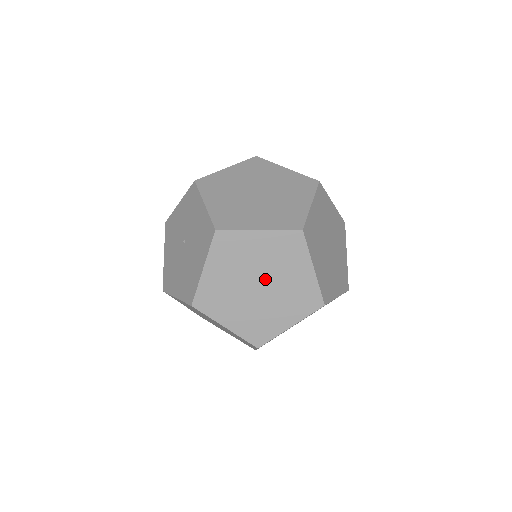
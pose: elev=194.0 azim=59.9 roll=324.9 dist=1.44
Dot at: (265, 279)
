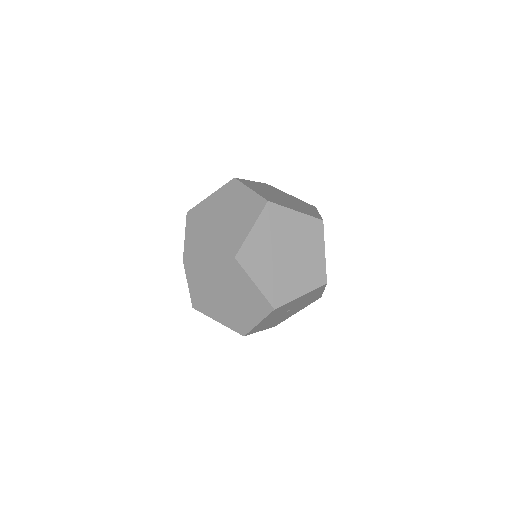
Dot at: (287, 199)
